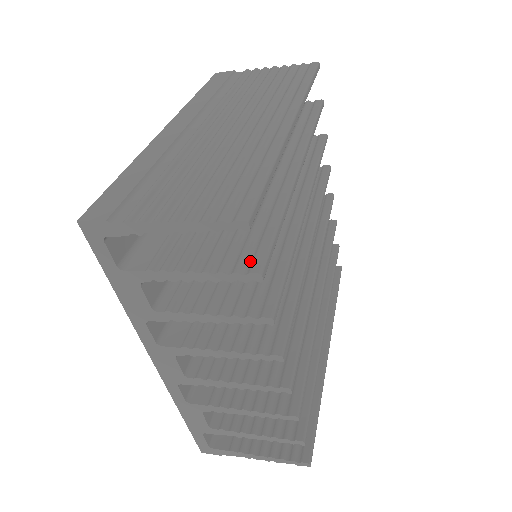
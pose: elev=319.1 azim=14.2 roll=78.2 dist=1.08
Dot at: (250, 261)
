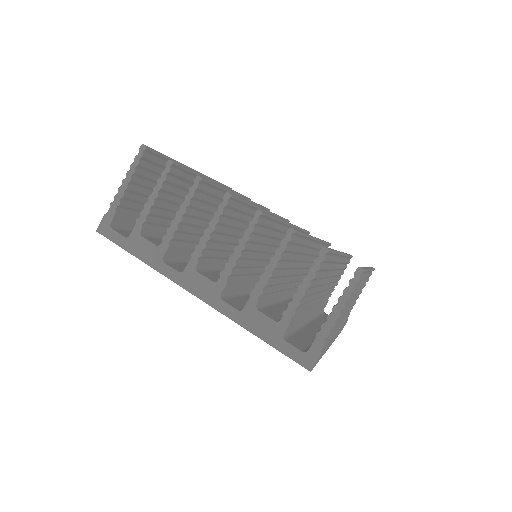
Dot at: occluded
